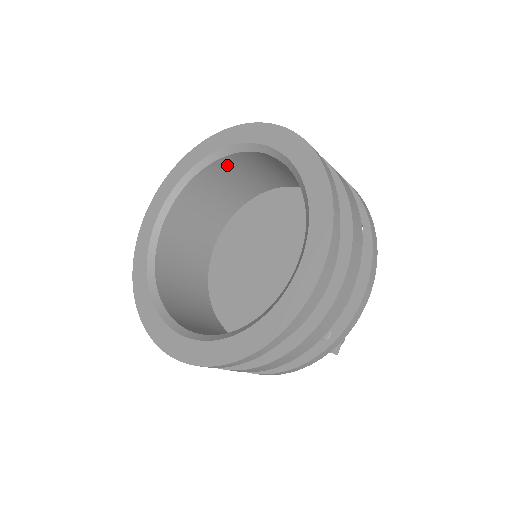
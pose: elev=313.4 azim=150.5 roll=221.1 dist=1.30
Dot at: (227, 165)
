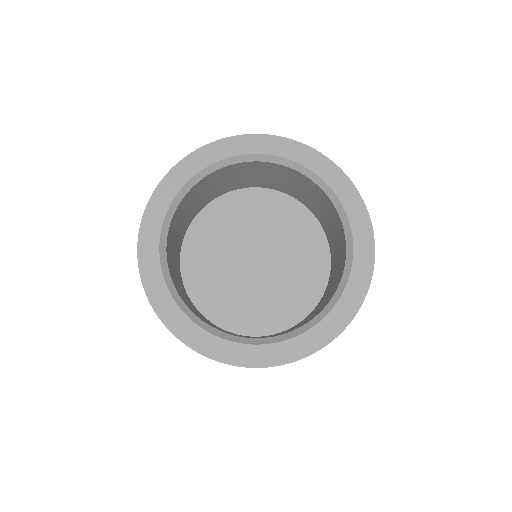
Dot at: (191, 194)
